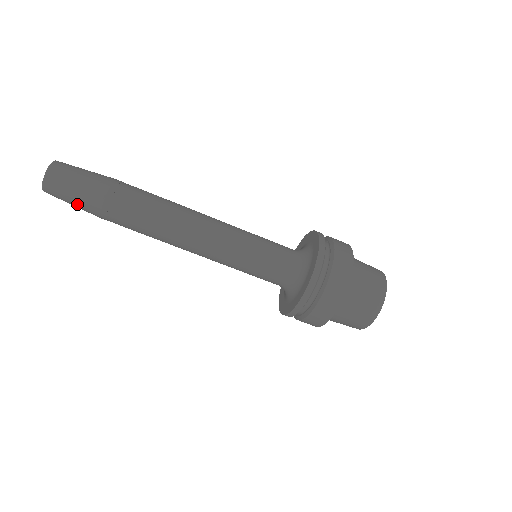
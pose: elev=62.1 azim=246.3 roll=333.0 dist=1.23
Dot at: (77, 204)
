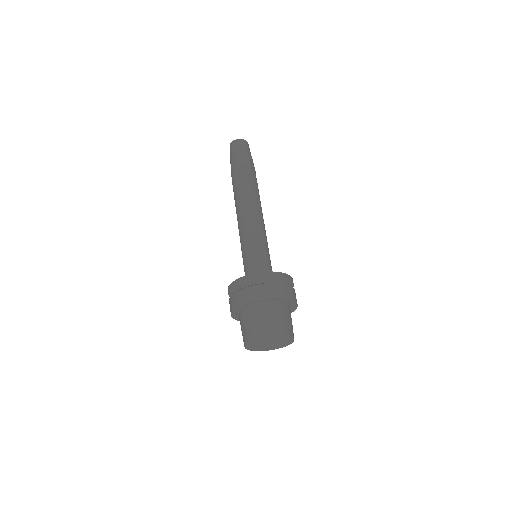
Dot at: (242, 153)
